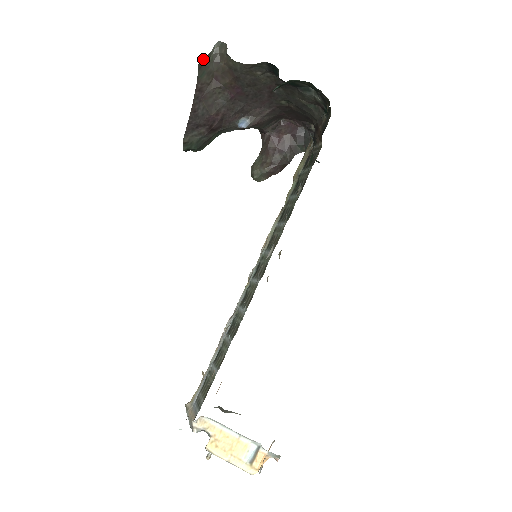
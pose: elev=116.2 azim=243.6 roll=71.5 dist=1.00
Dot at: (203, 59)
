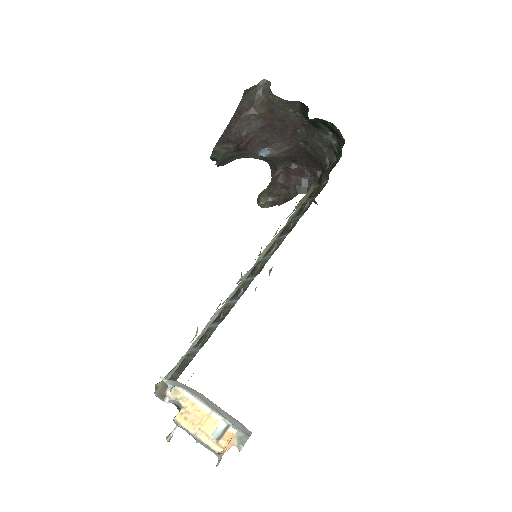
Dot at: (250, 88)
